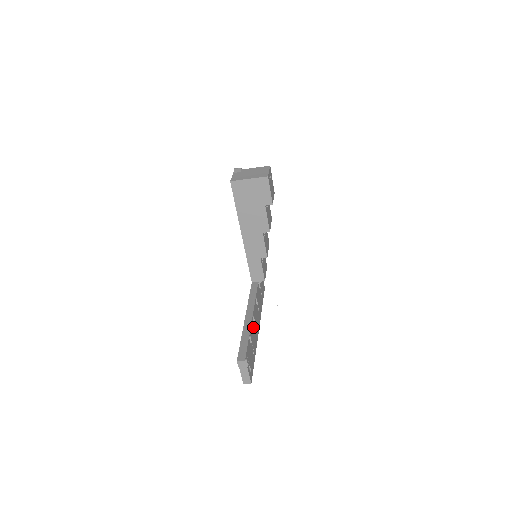
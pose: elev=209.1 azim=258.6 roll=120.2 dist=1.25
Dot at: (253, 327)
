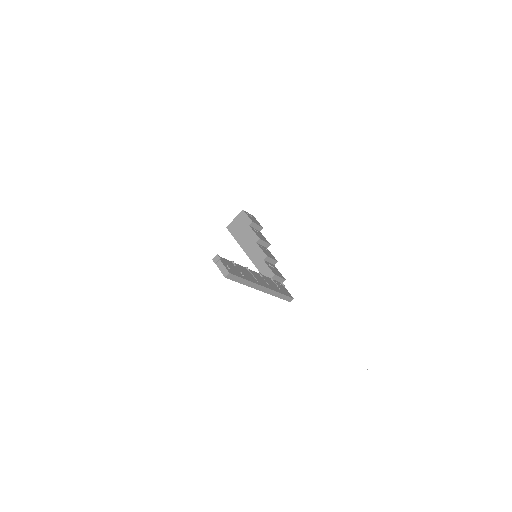
Dot at: (247, 272)
